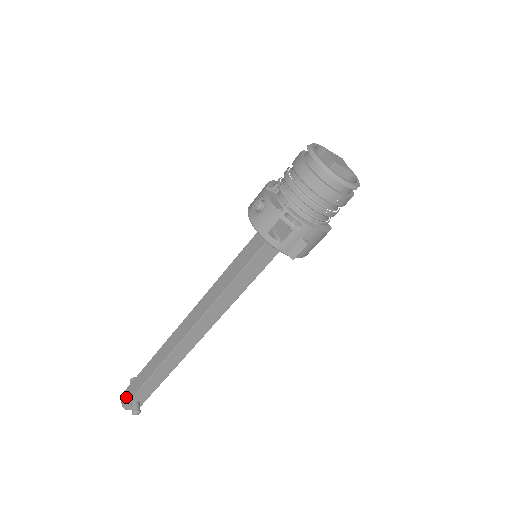
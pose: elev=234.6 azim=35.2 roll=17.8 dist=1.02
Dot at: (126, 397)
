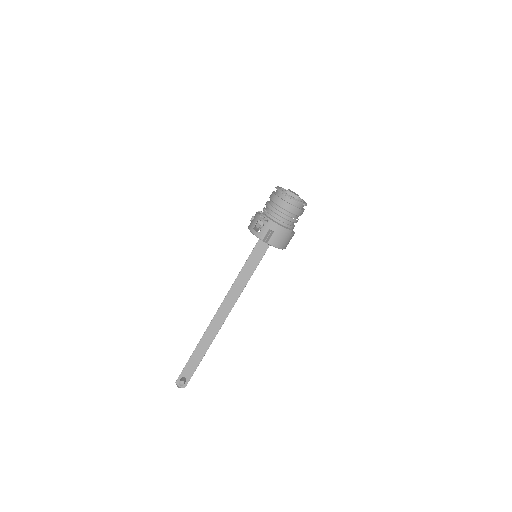
Dot at: occluded
